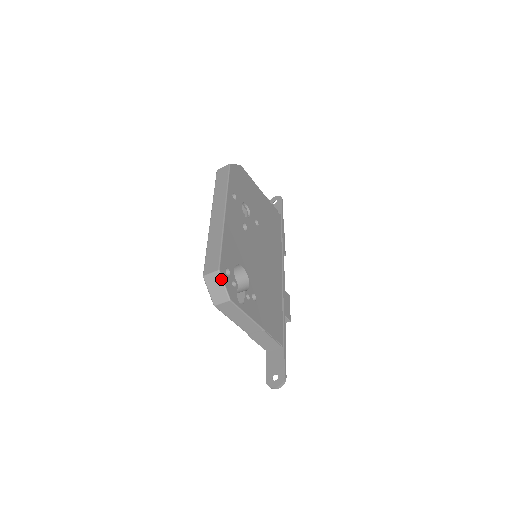
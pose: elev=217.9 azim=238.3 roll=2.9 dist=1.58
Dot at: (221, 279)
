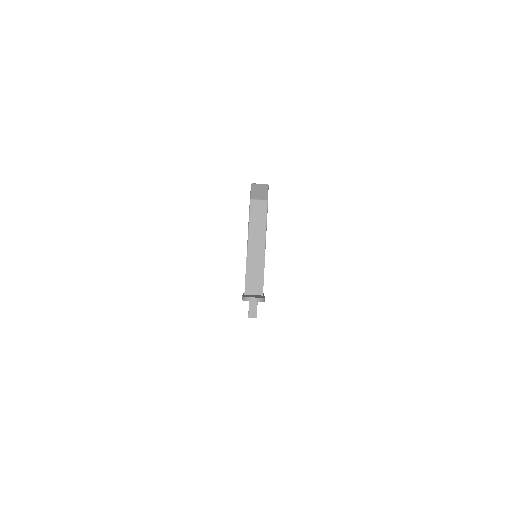
Dot at: (267, 188)
